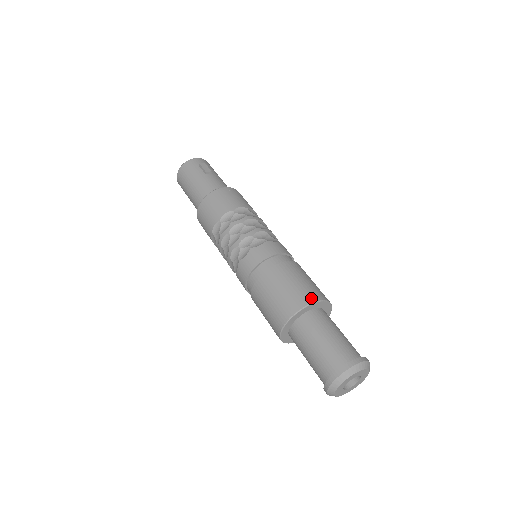
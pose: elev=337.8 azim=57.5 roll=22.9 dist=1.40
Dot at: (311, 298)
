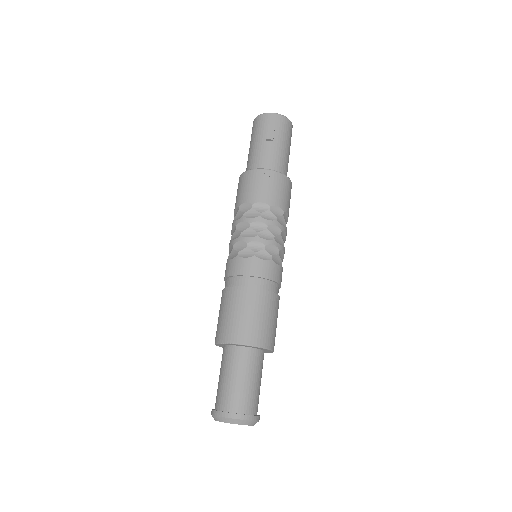
Dot at: (242, 339)
